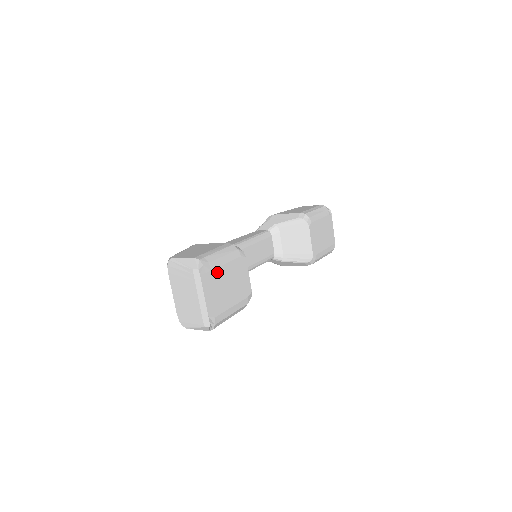
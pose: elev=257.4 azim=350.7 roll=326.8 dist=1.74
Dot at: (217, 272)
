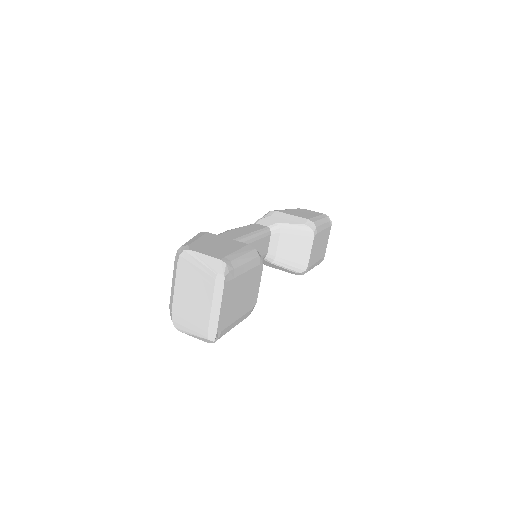
Dot at: (238, 280)
